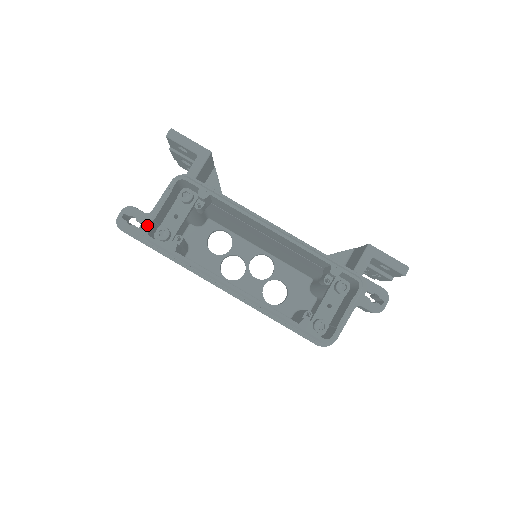
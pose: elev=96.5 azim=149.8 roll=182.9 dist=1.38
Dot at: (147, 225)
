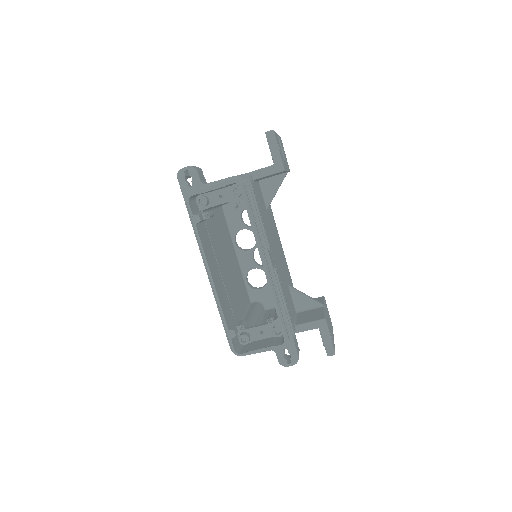
Dot at: (193, 193)
